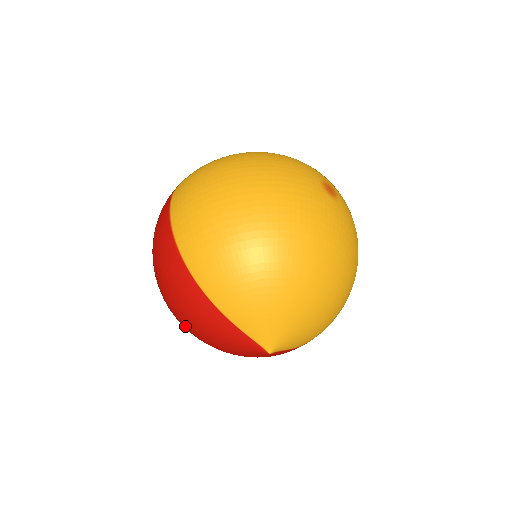
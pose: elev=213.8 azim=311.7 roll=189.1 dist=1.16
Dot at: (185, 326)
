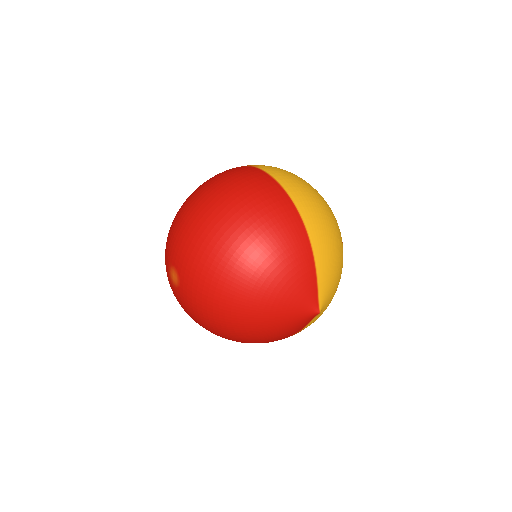
Dot at: (252, 268)
